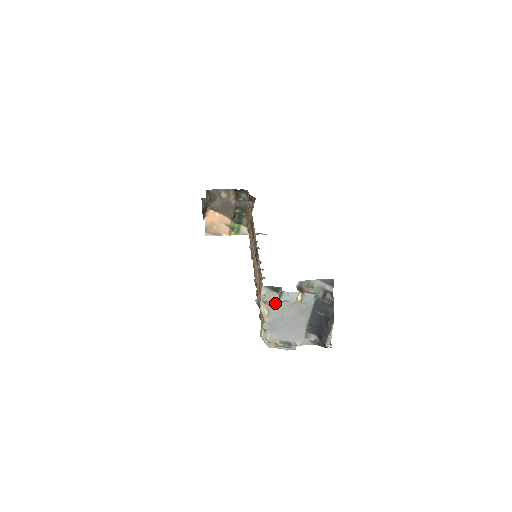
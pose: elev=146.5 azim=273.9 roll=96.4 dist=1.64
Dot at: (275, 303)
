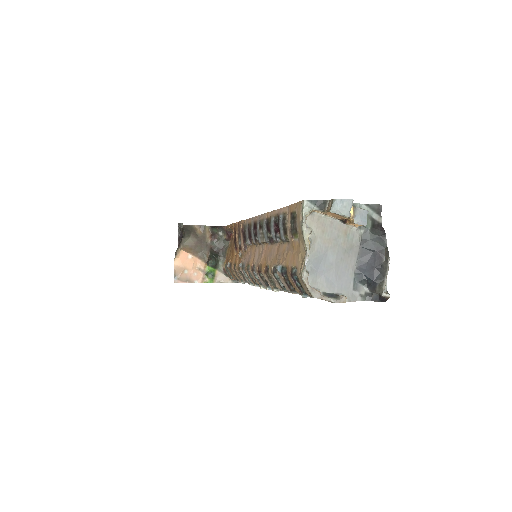
Dot at: (317, 233)
